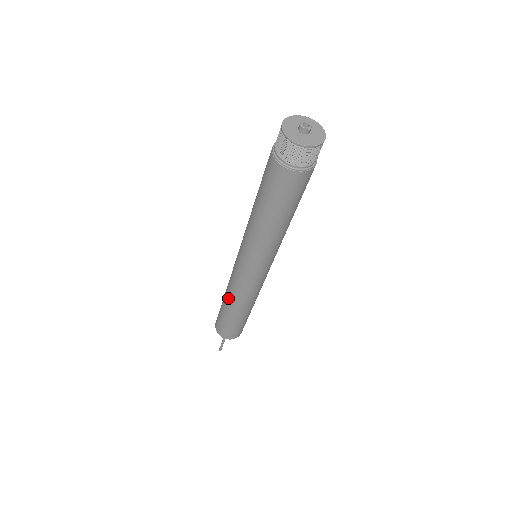
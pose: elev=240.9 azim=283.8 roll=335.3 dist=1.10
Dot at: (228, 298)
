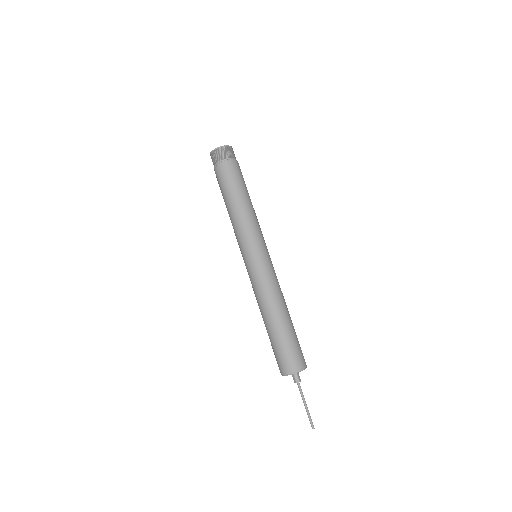
Dot at: (262, 310)
